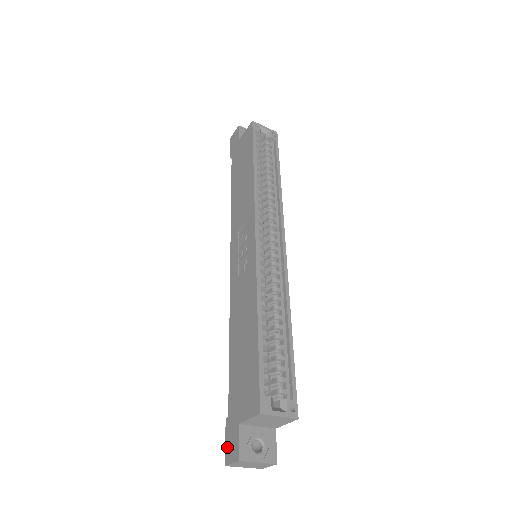
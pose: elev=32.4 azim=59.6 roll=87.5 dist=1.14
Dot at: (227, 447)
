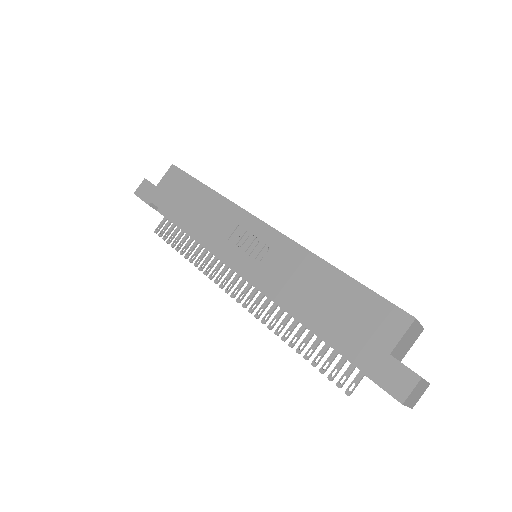
Dot at: (390, 387)
